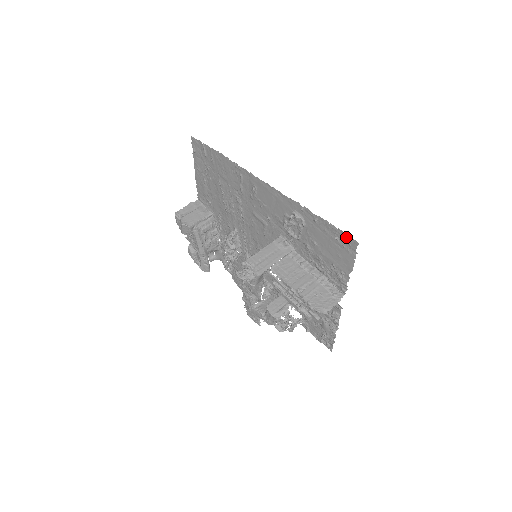
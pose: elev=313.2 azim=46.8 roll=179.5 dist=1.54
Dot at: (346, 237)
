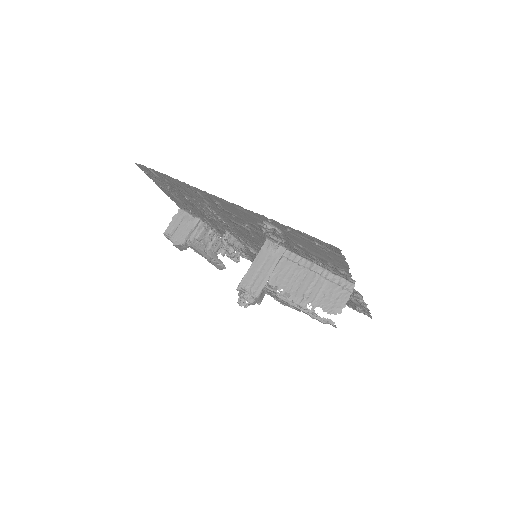
Dot at: (325, 244)
